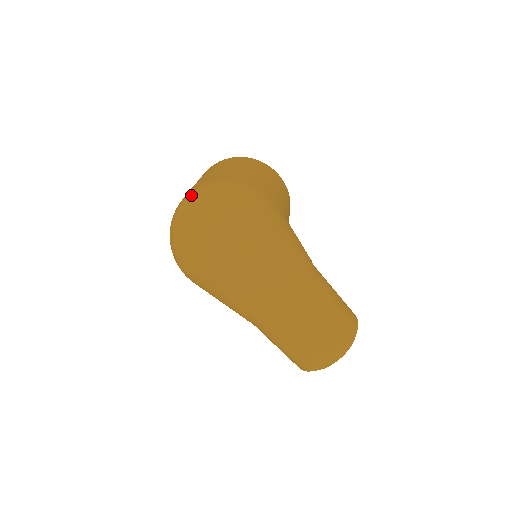
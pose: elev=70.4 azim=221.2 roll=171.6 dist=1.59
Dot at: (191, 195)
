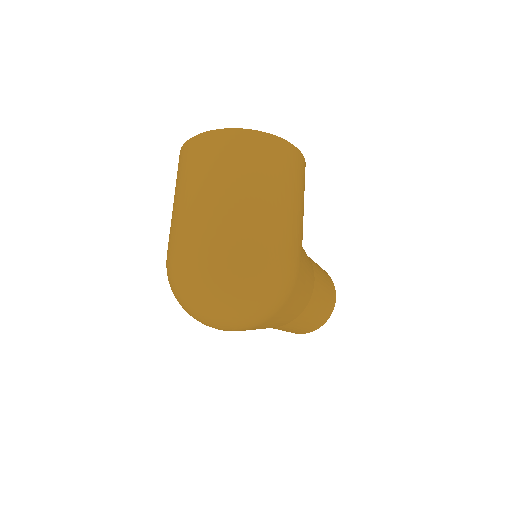
Dot at: (204, 265)
